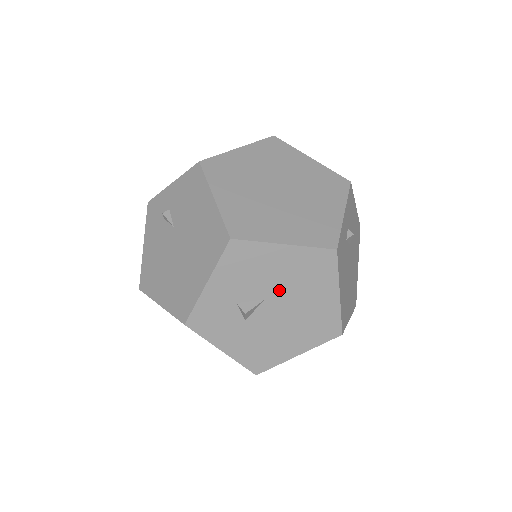
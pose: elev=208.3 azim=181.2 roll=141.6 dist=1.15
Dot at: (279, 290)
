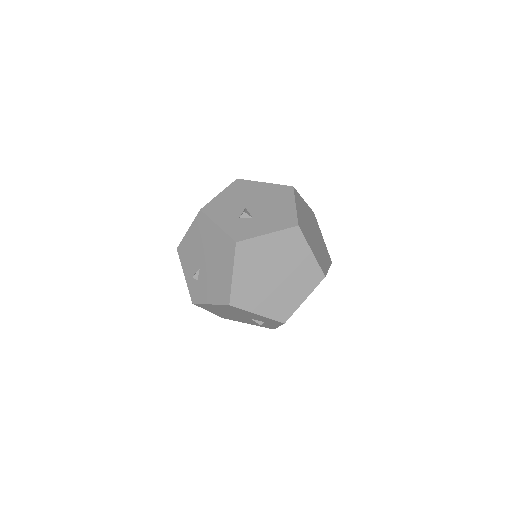
Dot at: (244, 202)
